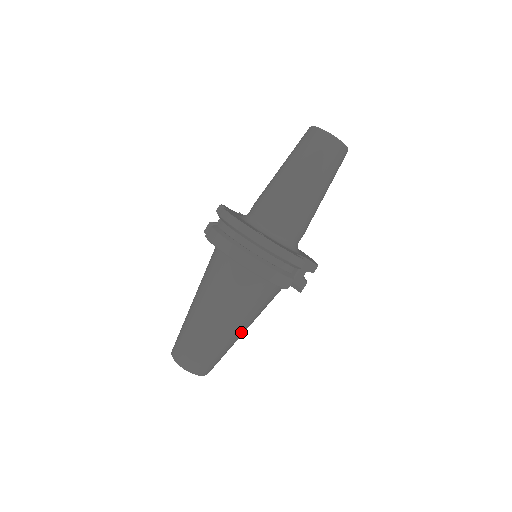
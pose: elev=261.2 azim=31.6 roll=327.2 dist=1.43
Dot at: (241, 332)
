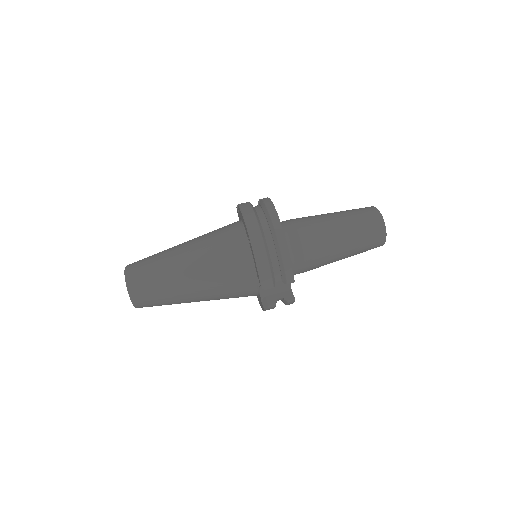
Dot at: (194, 296)
